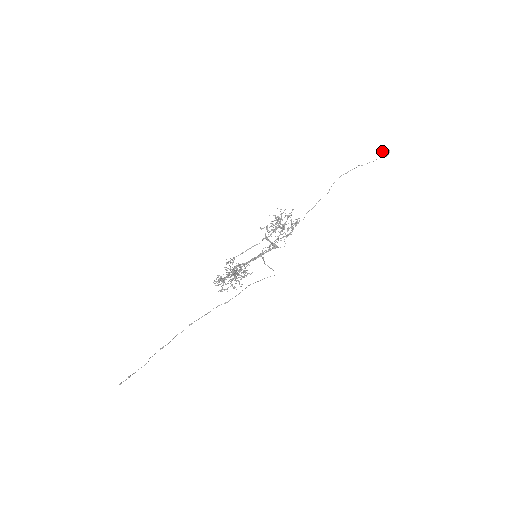
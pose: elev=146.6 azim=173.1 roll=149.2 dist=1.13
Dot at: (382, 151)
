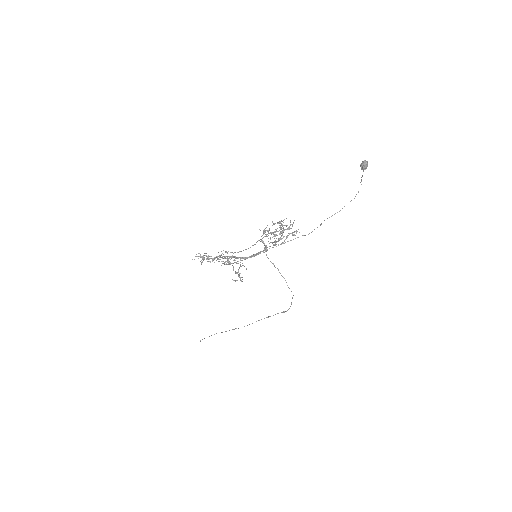
Dot at: (363, 163)
